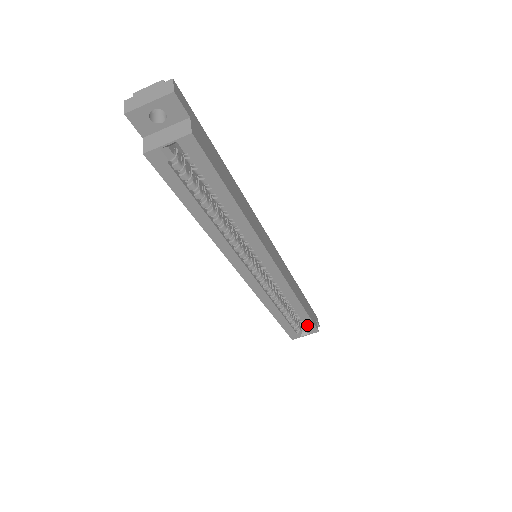
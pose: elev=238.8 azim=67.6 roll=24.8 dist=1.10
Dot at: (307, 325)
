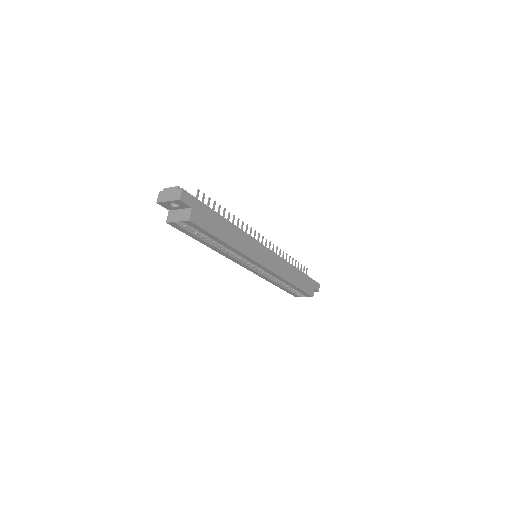
Dot at: (302, 293)
